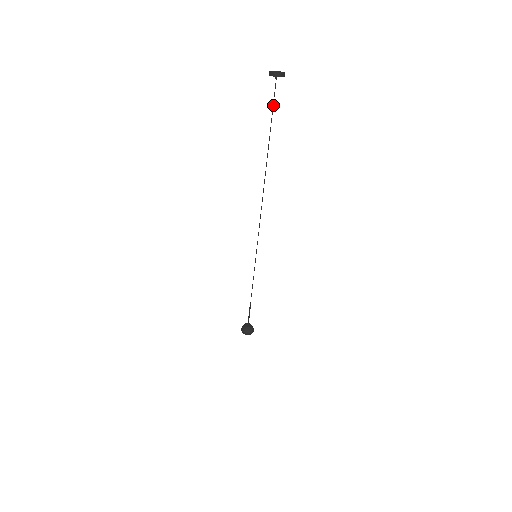
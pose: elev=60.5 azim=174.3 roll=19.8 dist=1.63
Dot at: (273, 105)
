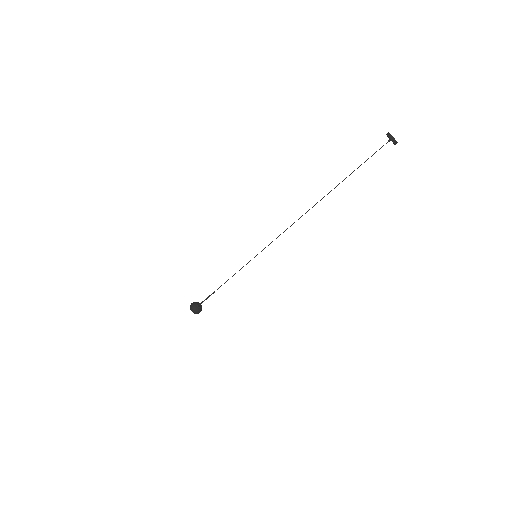
Dot at: occluded
